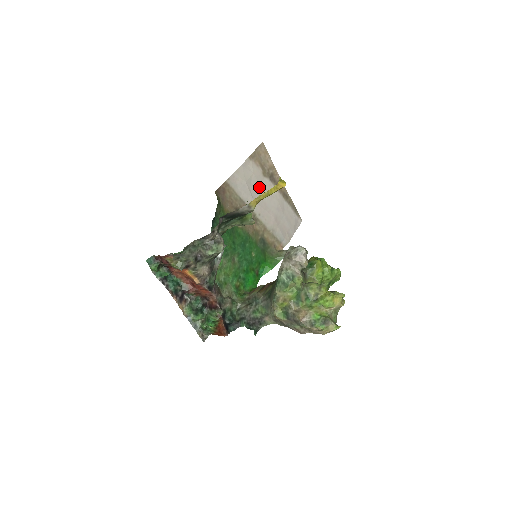
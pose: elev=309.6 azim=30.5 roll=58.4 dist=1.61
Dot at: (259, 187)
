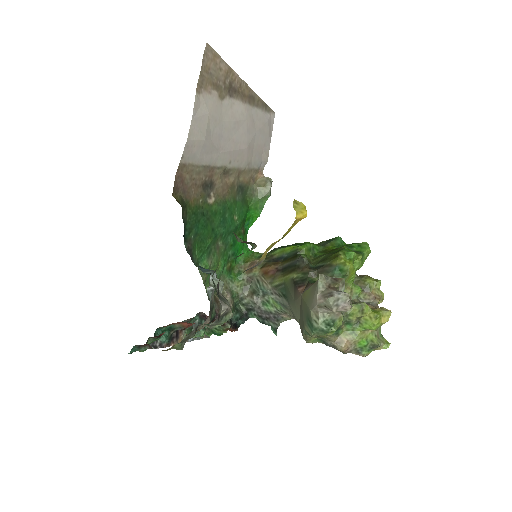
Dot at: (221, 125)
